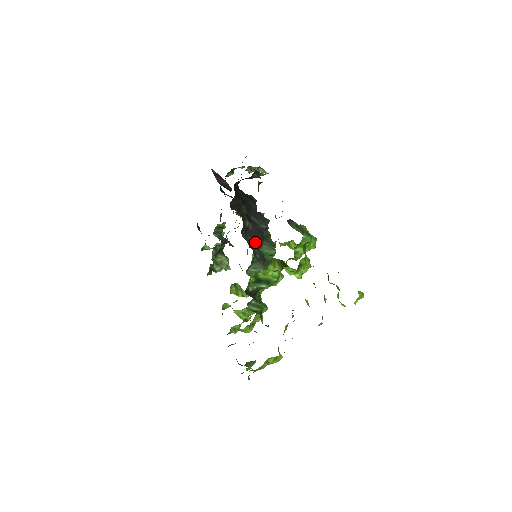
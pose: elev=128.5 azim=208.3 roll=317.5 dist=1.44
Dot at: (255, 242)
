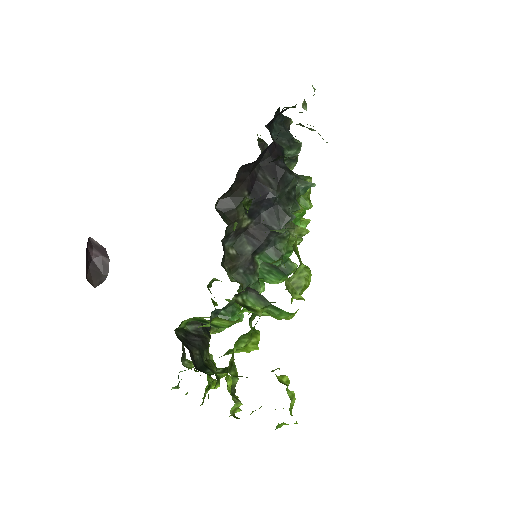
Dot at: (250, 248)
